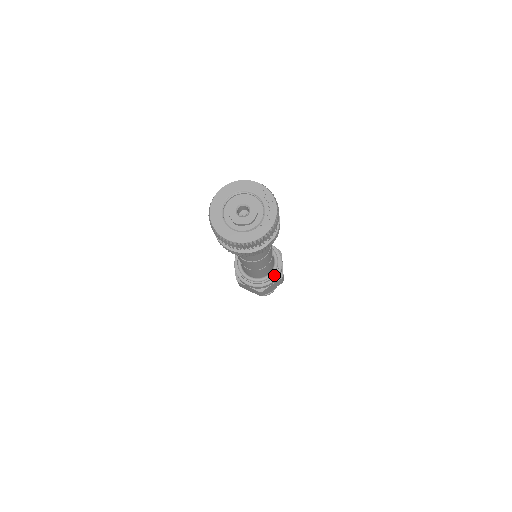
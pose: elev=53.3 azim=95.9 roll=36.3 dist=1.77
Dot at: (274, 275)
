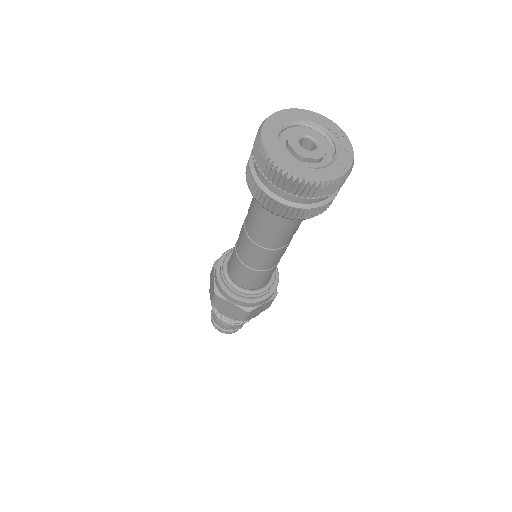
Dot at: (270, 289)
